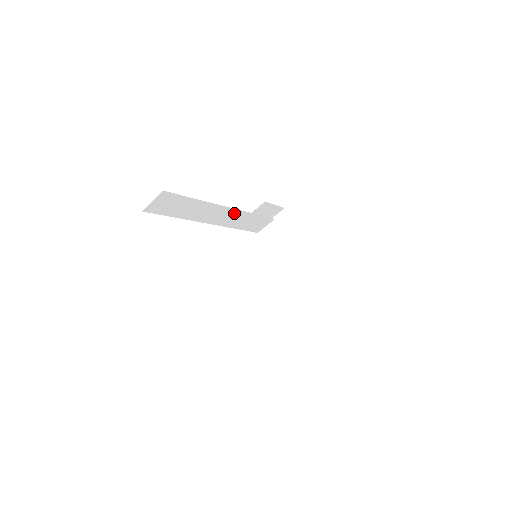
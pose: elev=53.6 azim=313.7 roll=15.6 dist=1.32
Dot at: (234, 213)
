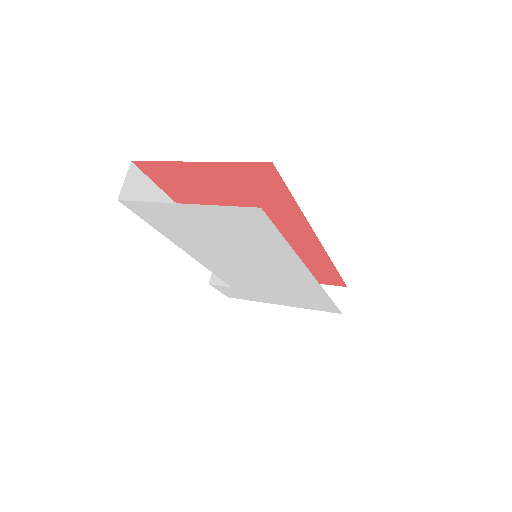
Dot at: occluded
